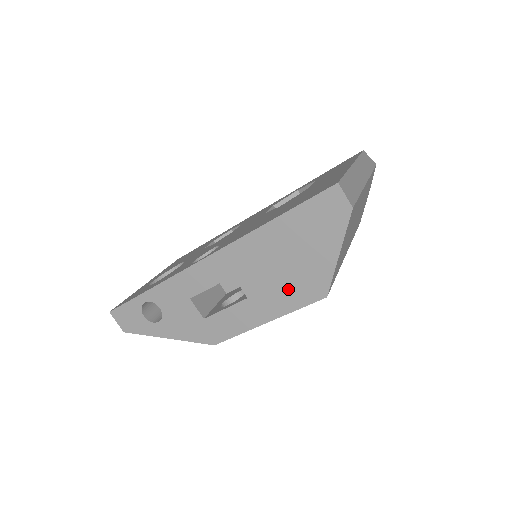
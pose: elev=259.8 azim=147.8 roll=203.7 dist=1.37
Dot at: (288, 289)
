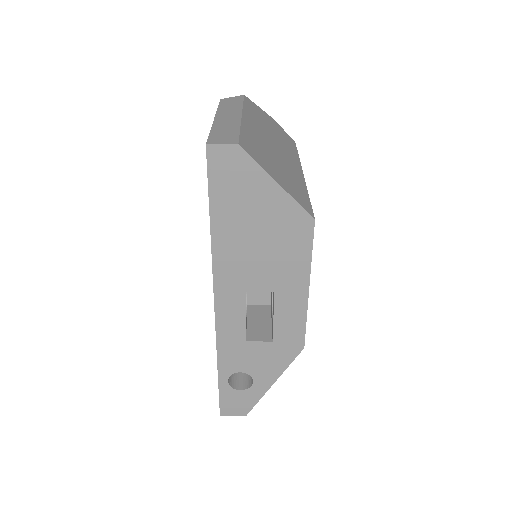
Dot at: (286, 250)
